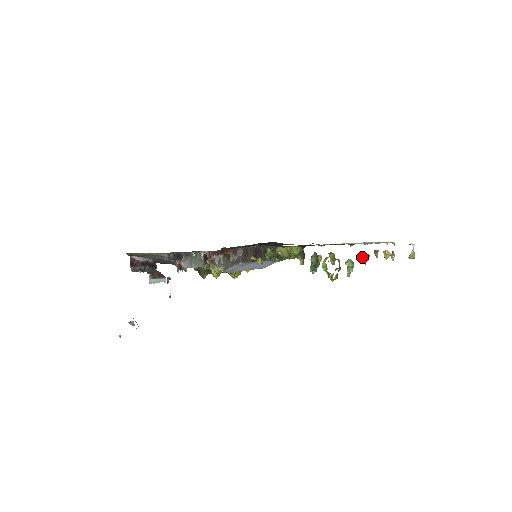
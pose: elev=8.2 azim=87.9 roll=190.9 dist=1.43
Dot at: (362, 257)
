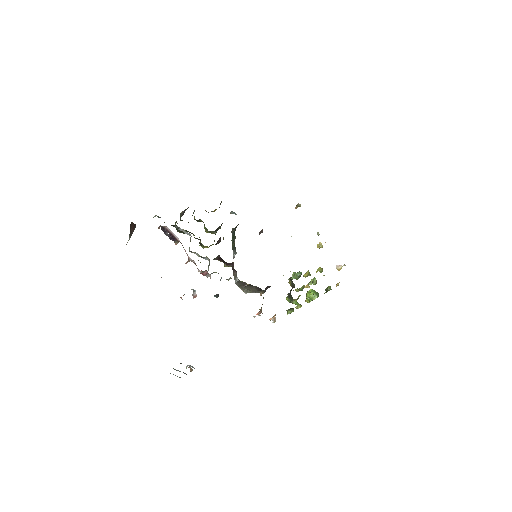
Dot at: (328, 290)
